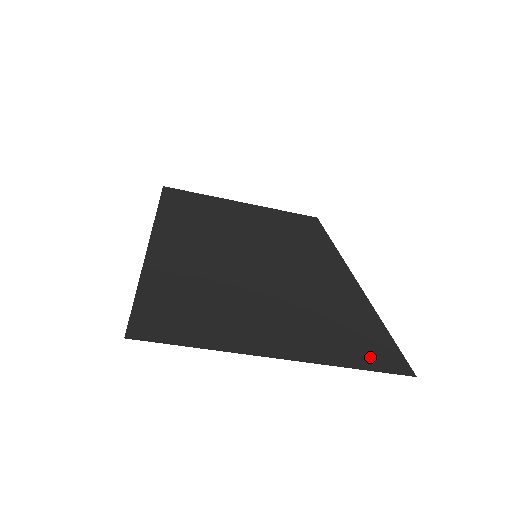
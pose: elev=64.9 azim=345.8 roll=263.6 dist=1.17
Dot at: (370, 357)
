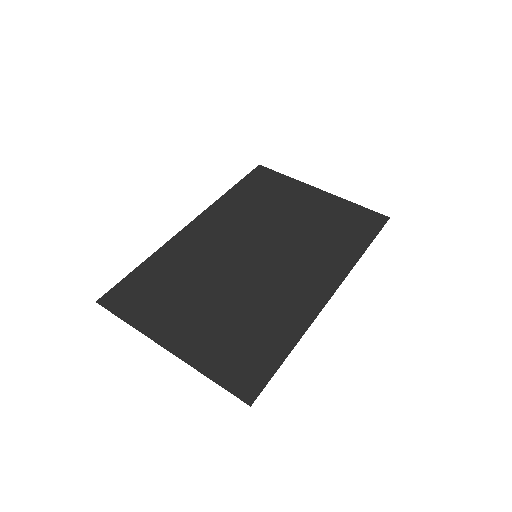
Dot at: (233, 375)
